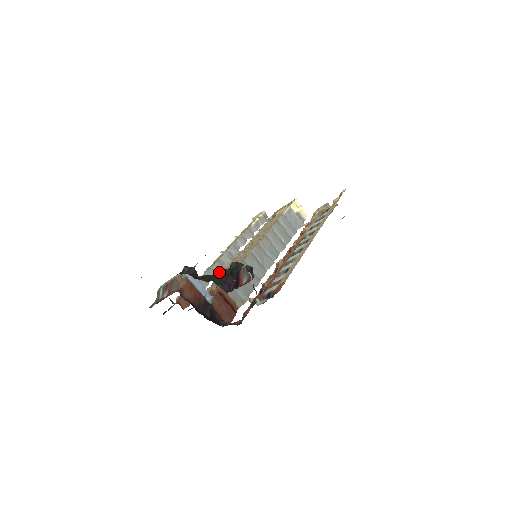
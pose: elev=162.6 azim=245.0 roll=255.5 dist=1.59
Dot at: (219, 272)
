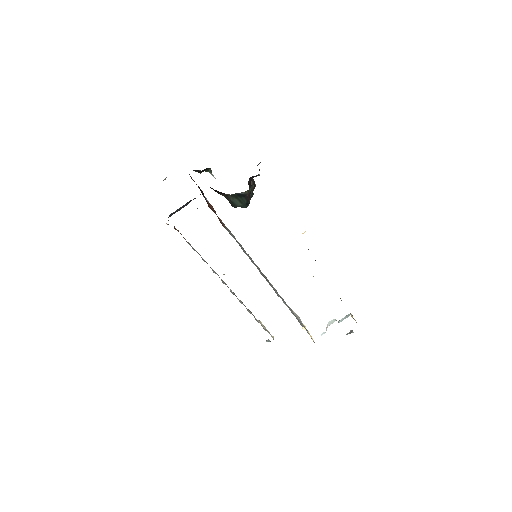
Dot at: (214, 272)
